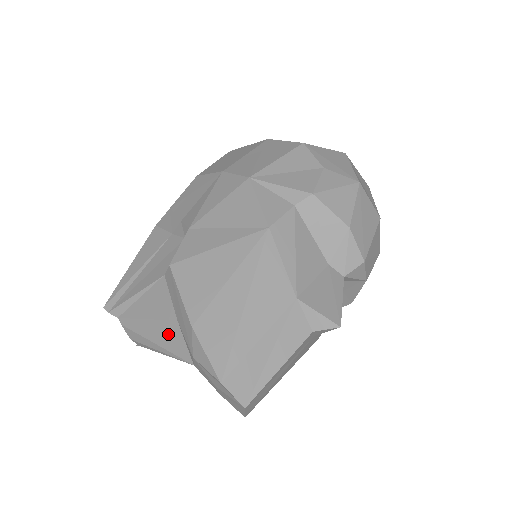
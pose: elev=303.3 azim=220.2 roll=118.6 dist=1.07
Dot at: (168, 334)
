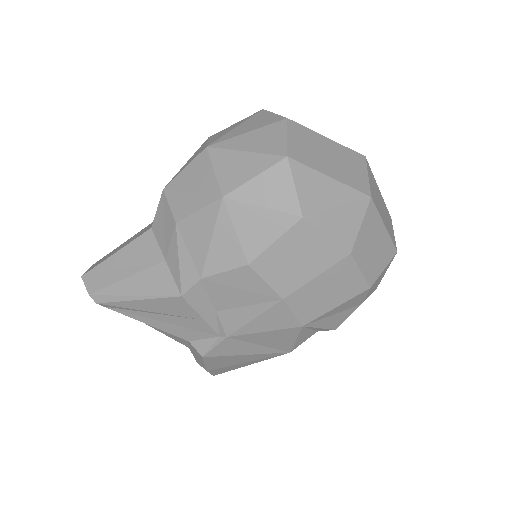
Dot at: occluded
